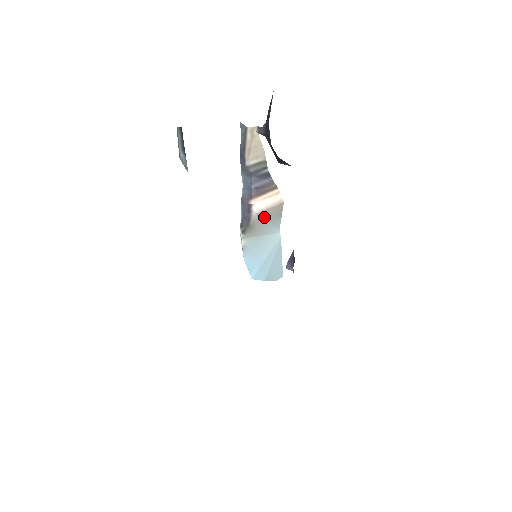
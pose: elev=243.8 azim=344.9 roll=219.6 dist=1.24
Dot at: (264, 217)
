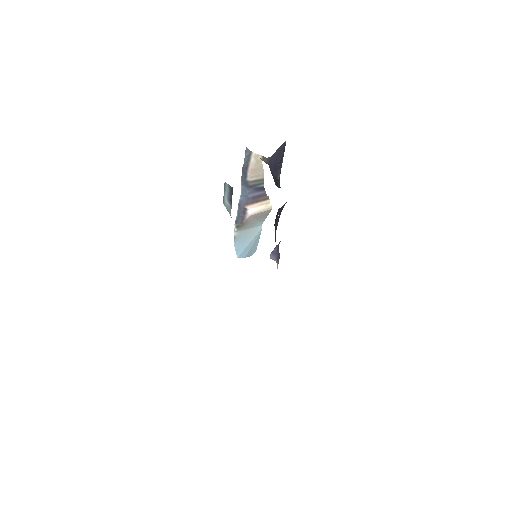
Dot at: (255, 217)
